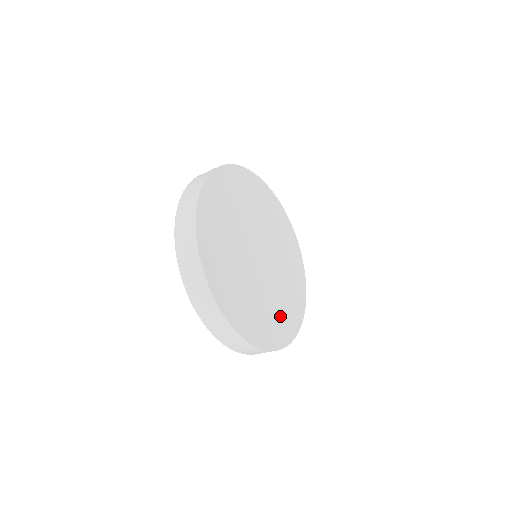
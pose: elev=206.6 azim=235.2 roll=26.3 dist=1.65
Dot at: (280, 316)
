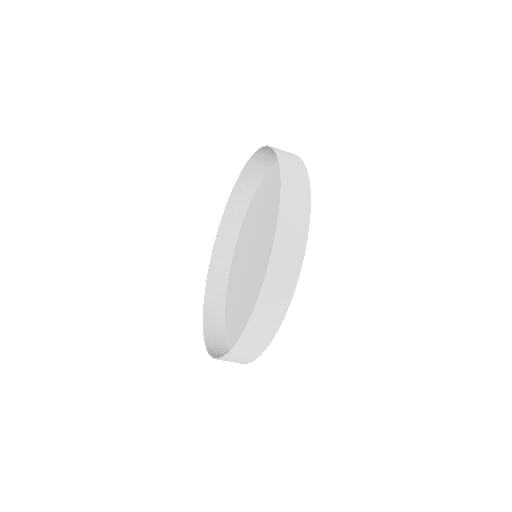
Dot at: occluded
